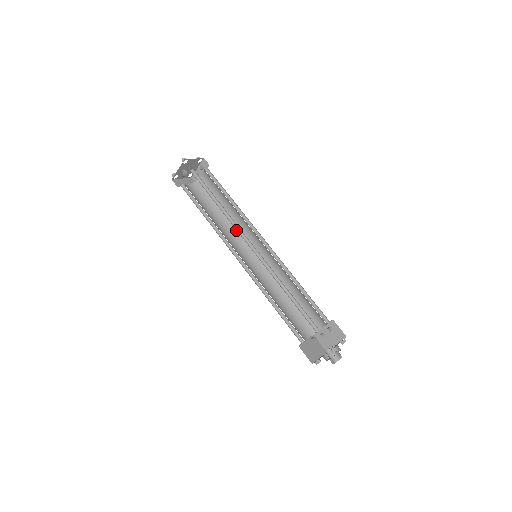
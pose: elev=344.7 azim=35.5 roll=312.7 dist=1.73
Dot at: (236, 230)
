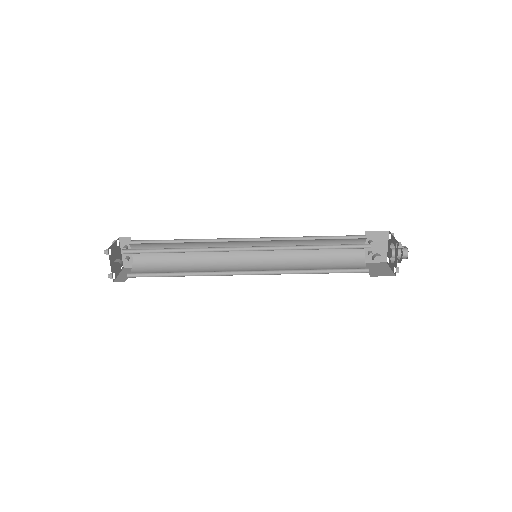
Dot at: (213, 260)
